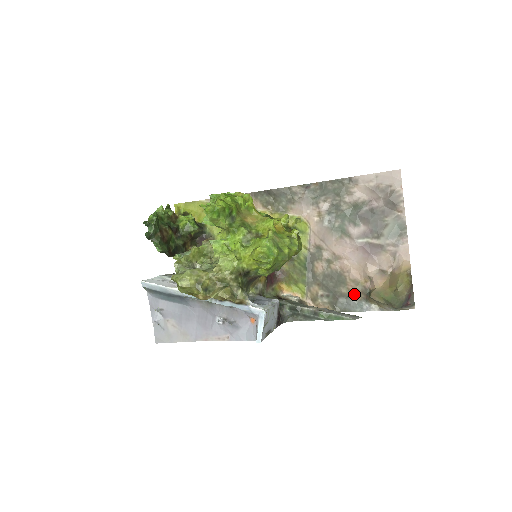
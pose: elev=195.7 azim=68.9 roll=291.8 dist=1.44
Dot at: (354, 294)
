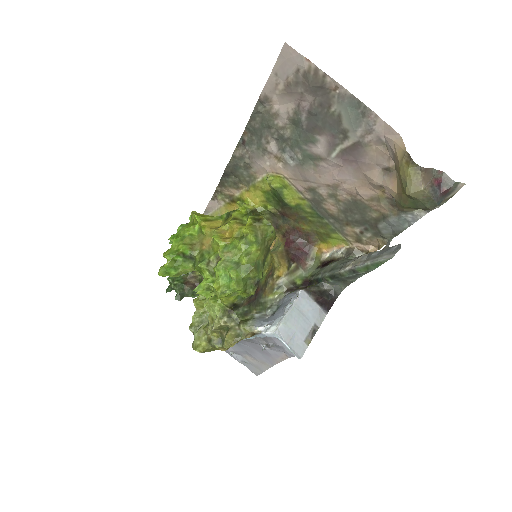
Dot at: (386, 212)
